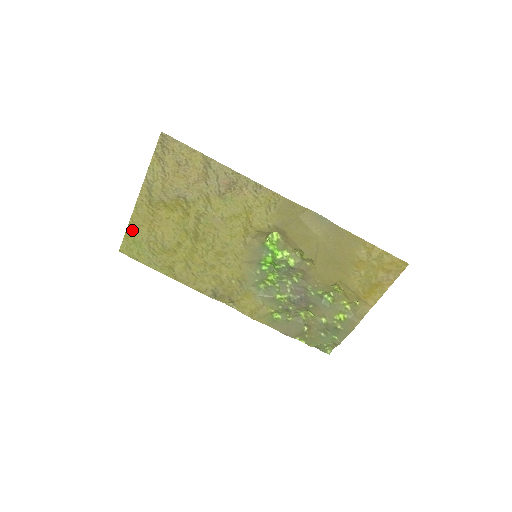
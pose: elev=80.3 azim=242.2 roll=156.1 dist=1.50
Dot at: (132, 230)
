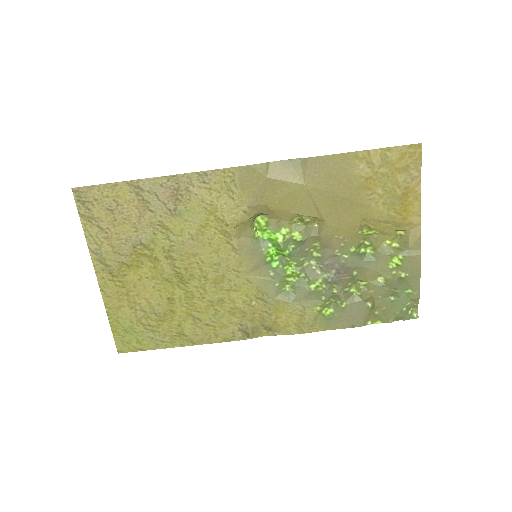
Dot at: (115, 319)
